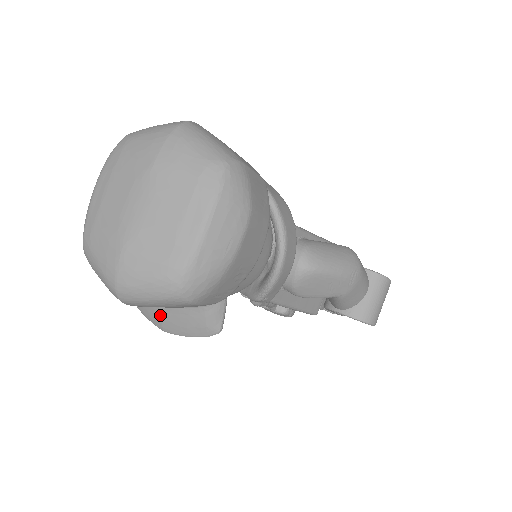
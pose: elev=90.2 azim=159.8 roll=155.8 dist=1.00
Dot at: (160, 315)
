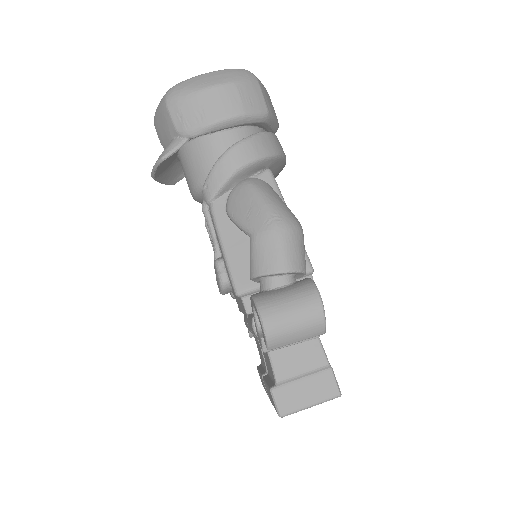
Dot at: occluded
